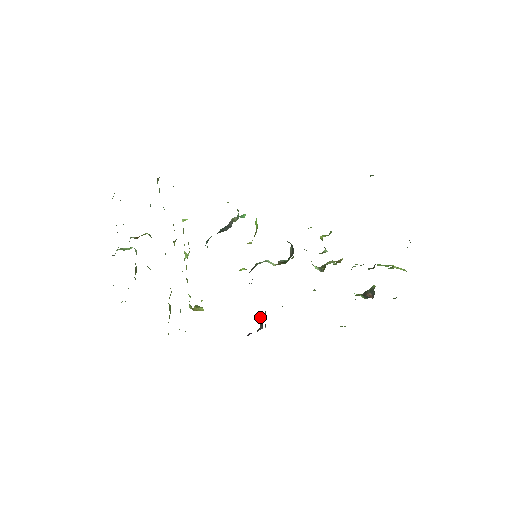
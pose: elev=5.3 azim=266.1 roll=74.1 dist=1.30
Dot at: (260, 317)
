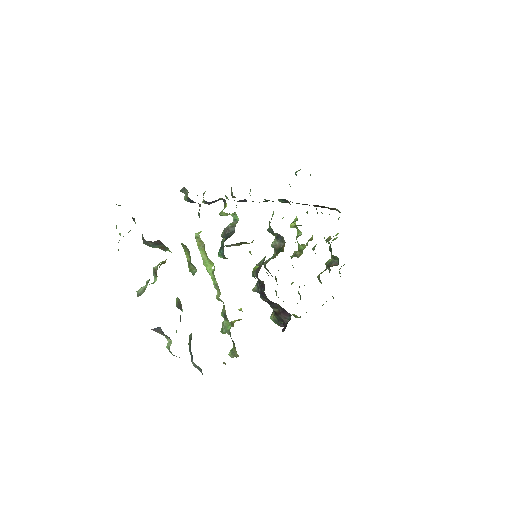
Dot at: (281, 311)
